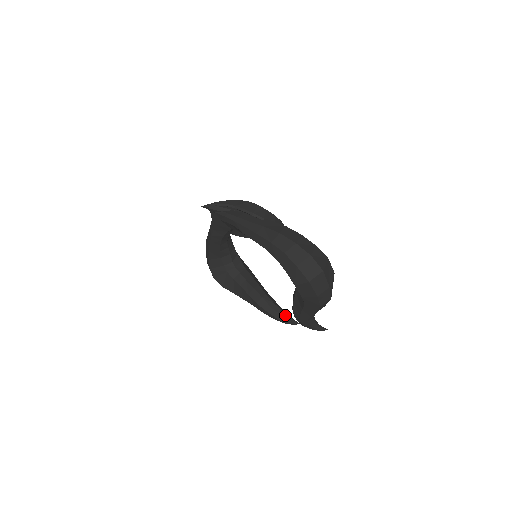
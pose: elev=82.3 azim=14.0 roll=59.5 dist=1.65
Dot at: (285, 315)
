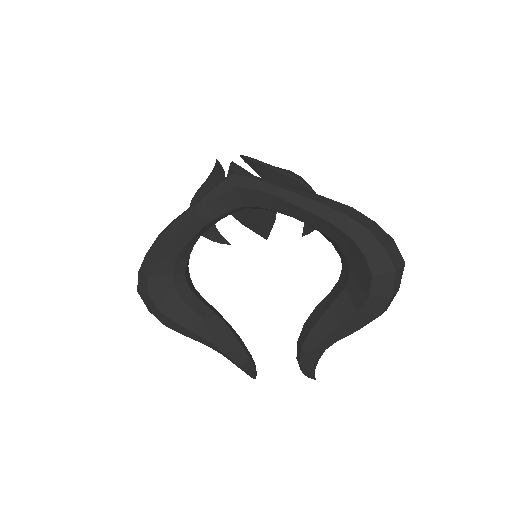
Dot at: (252, 358)
